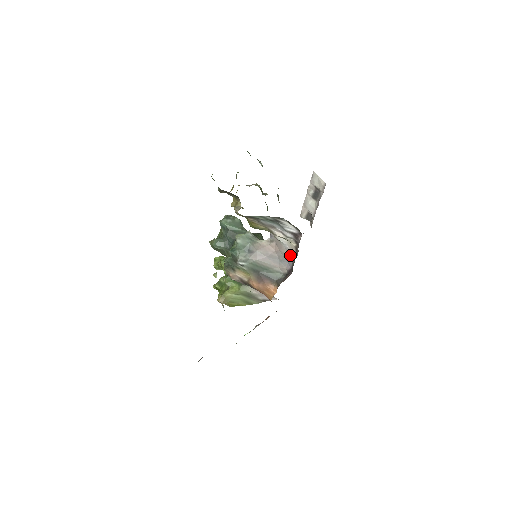
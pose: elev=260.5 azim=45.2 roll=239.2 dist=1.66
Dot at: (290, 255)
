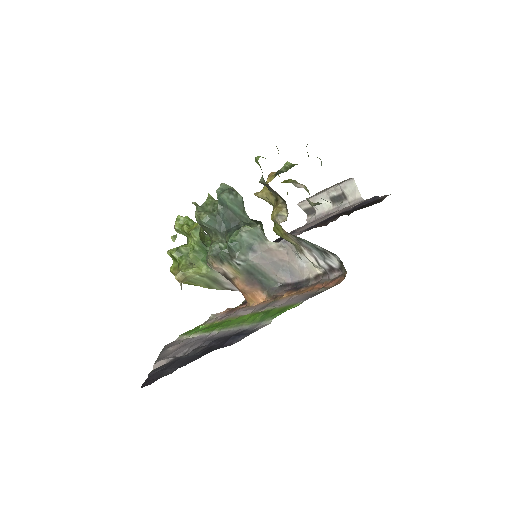
Dot at: (302, 273)
